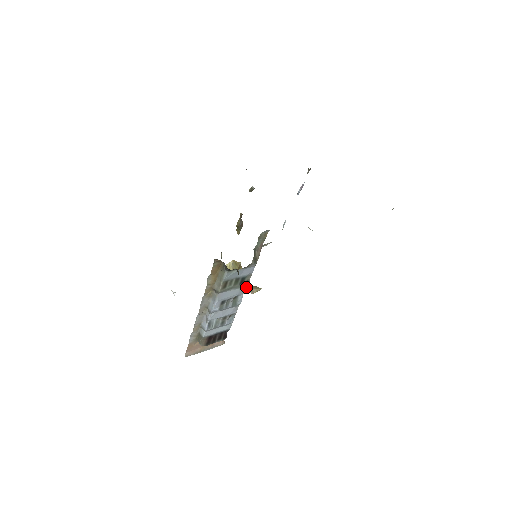
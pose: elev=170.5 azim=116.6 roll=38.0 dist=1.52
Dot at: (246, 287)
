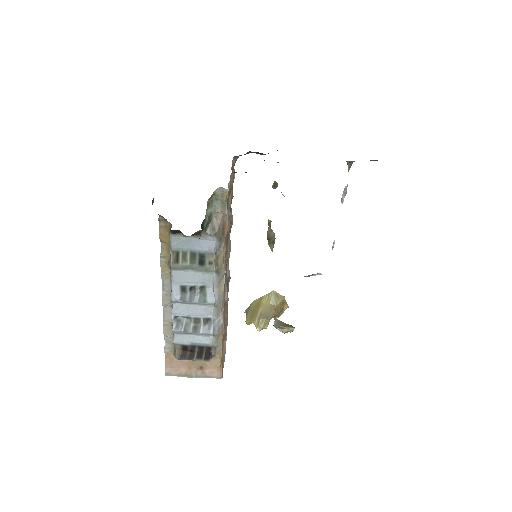
Dot at: (214, 276)
